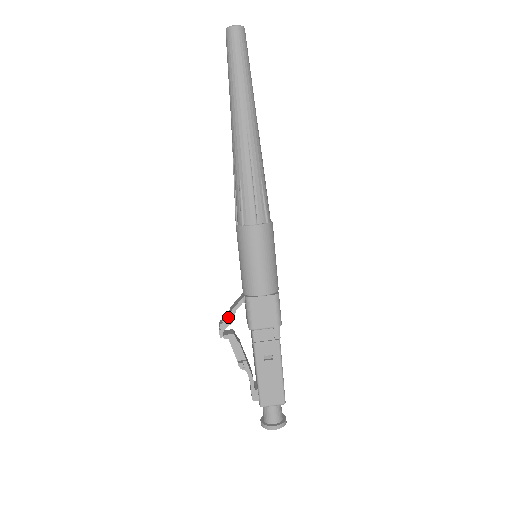
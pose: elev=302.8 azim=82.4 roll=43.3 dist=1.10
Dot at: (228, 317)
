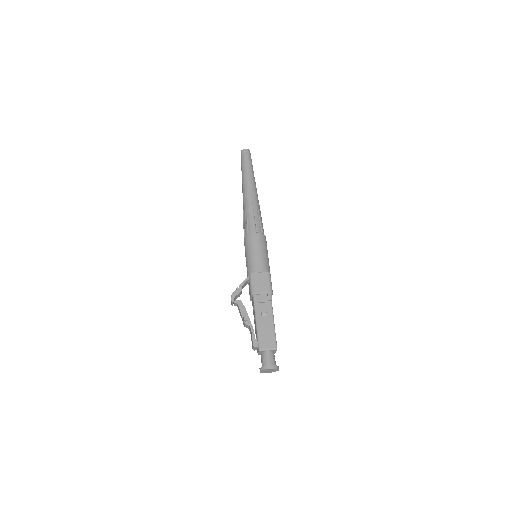
Dot at: (237, 289)
